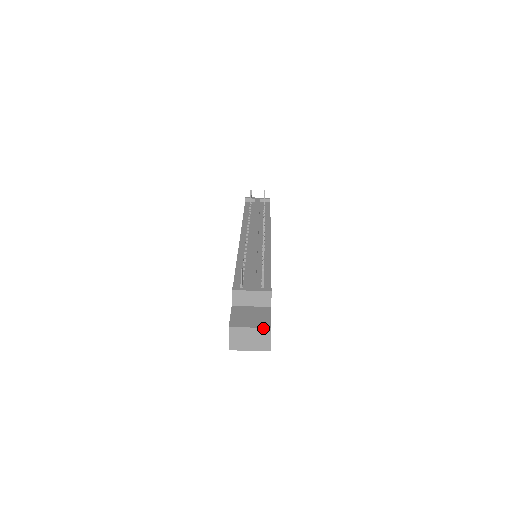
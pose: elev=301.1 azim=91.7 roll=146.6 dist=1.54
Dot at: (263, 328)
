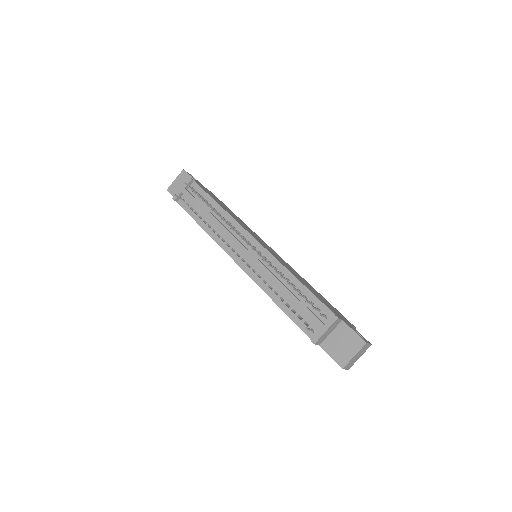
Dot at: (362, 348)
